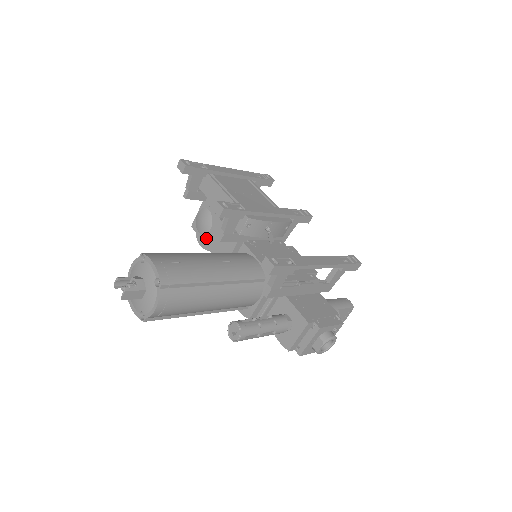
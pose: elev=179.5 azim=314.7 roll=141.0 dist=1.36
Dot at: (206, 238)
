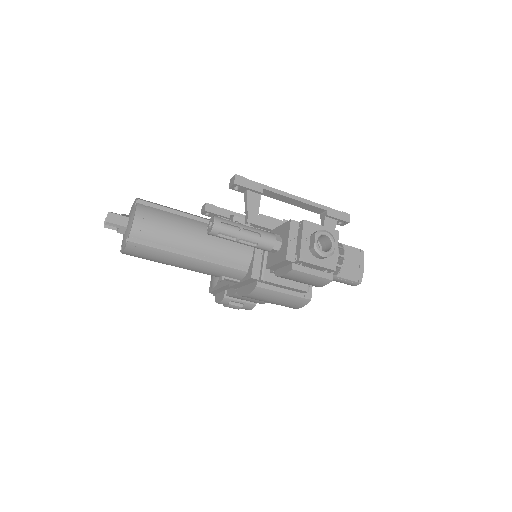
Dot at: (218, 283)
